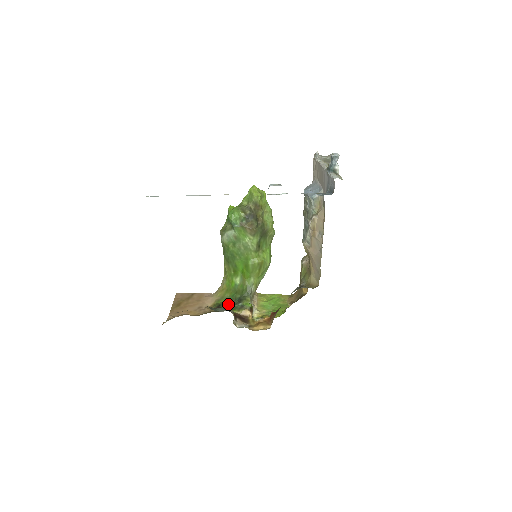
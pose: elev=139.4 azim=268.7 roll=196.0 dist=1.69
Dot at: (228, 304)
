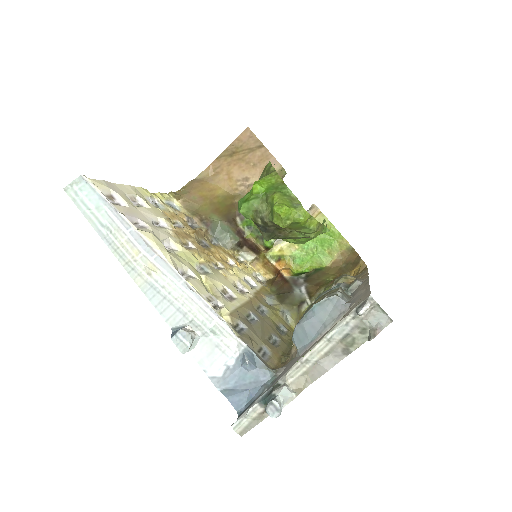
Dot at: occluded
